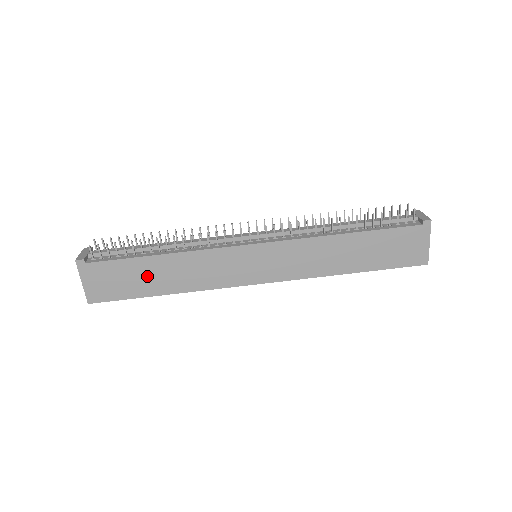
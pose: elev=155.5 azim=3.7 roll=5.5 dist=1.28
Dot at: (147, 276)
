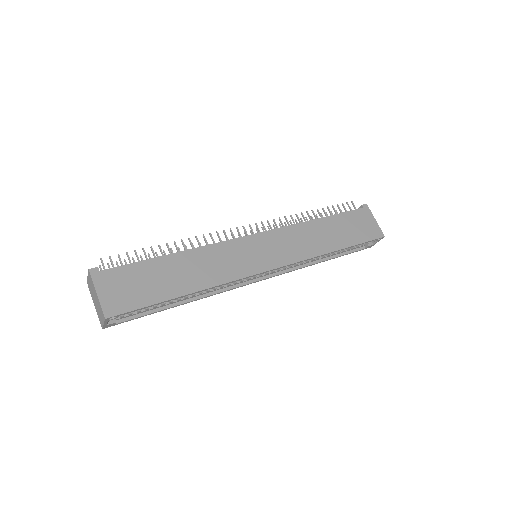
Dot at: (166, 277)
